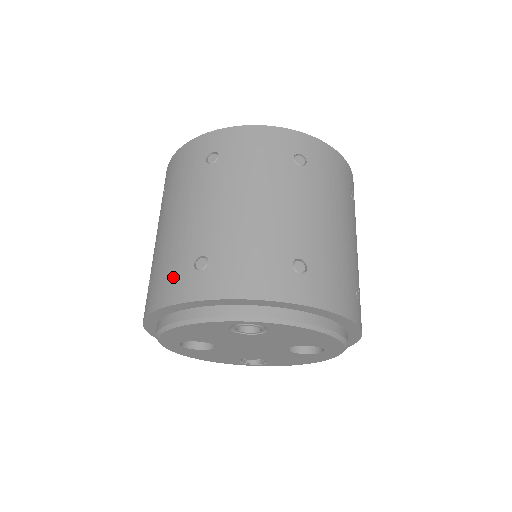
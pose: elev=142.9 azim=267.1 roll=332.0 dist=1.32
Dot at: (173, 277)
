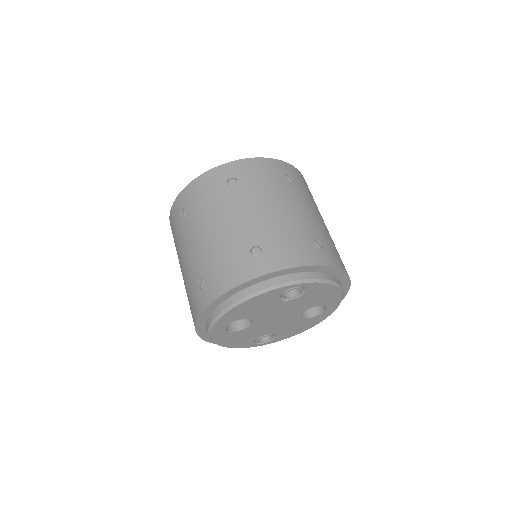
Dot at: (234, 266)
